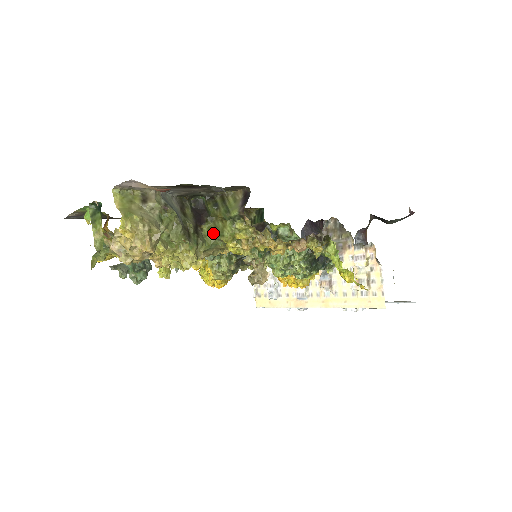
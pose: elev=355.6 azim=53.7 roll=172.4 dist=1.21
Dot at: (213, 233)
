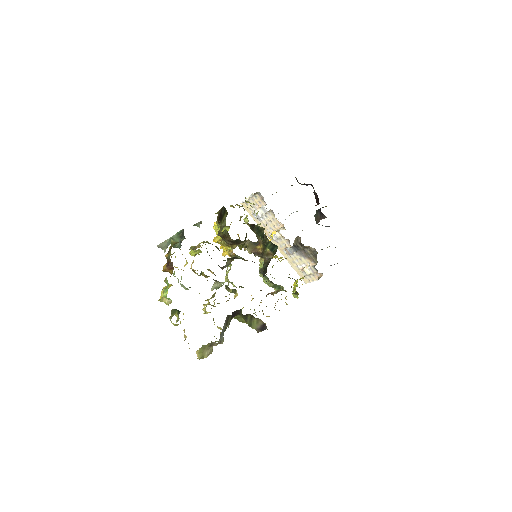
Dot at: (237, 319)
